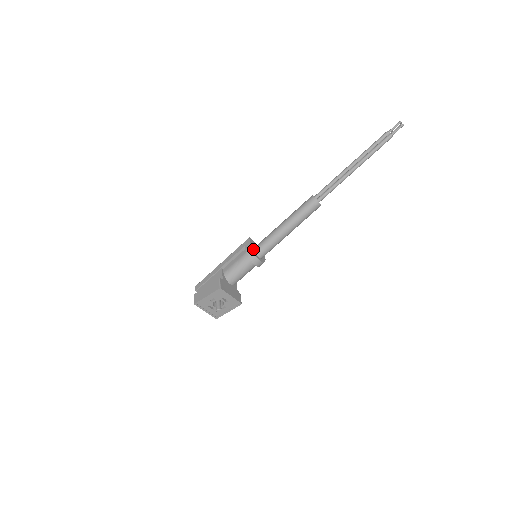
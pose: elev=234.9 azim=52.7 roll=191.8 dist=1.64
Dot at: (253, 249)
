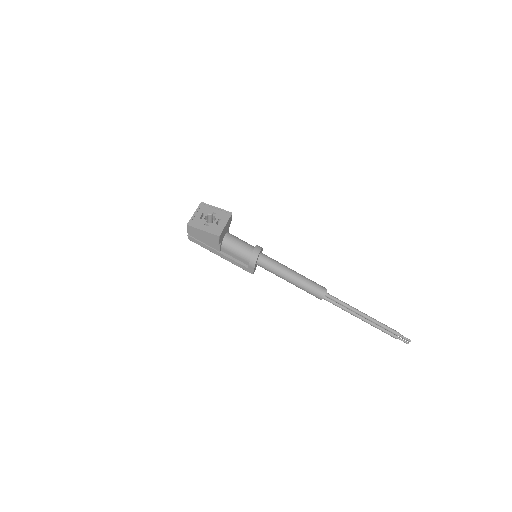
Dot at: occluded
